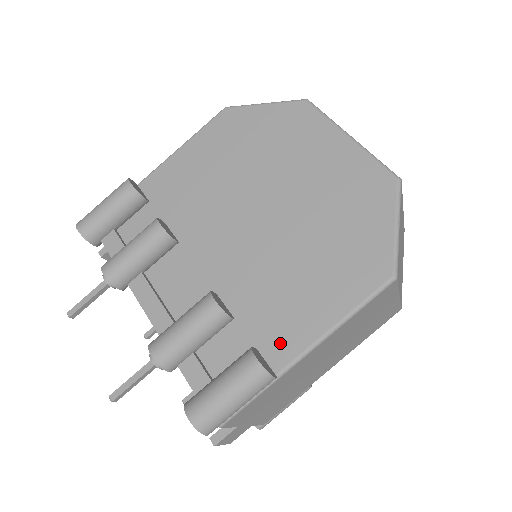
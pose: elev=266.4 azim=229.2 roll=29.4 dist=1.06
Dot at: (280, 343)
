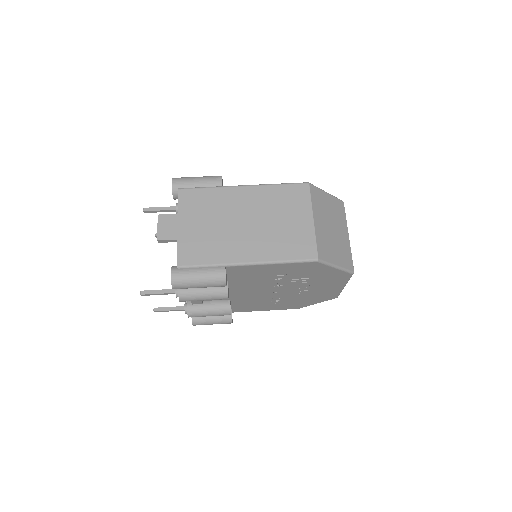
Dot at: occluded
